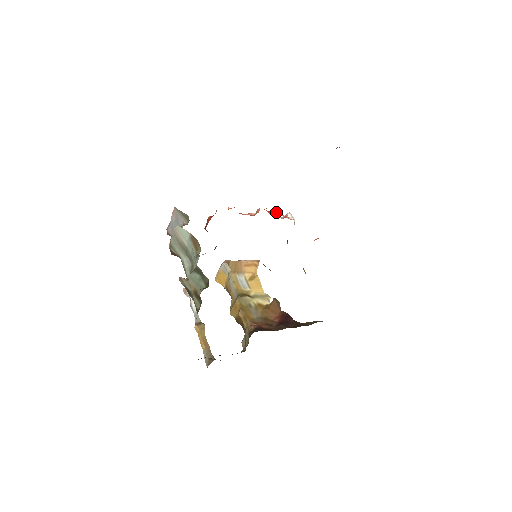
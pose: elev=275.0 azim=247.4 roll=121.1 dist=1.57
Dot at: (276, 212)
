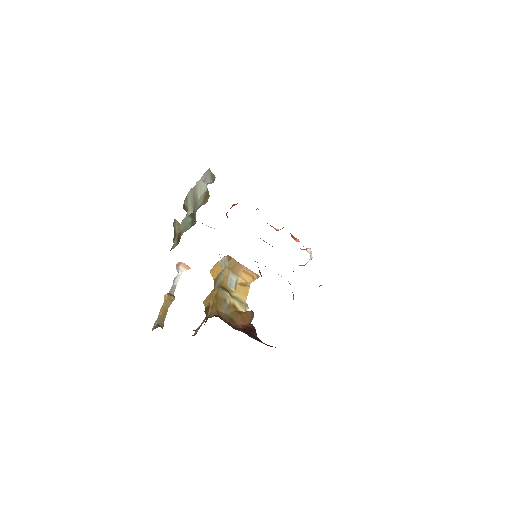
Dot at: (298, 239)
